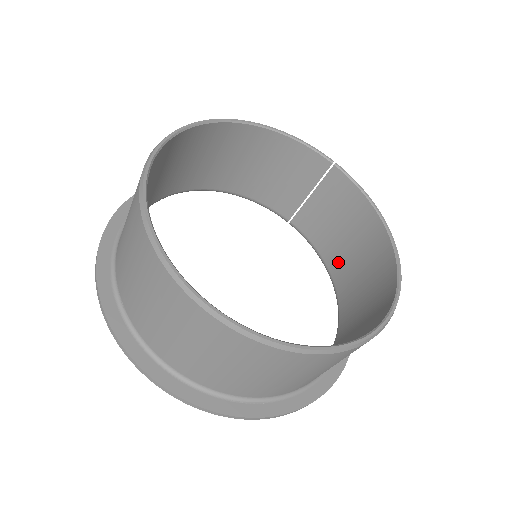
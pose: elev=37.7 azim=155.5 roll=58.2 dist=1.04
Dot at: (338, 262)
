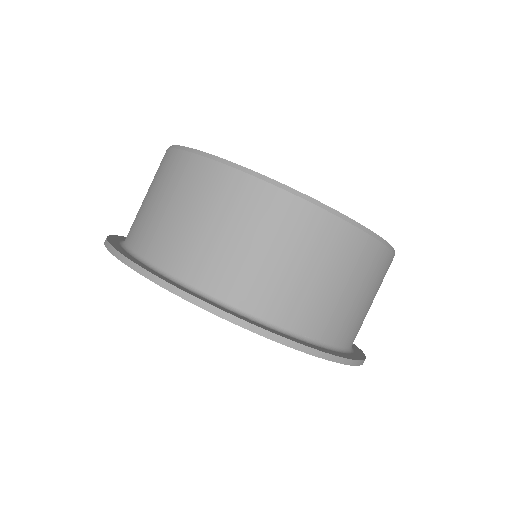
Dot at: occluded
